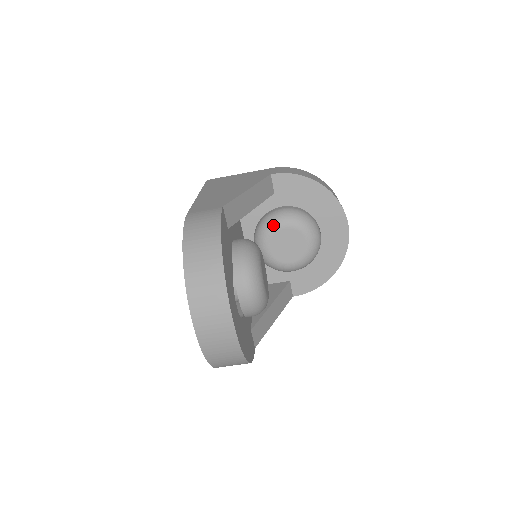
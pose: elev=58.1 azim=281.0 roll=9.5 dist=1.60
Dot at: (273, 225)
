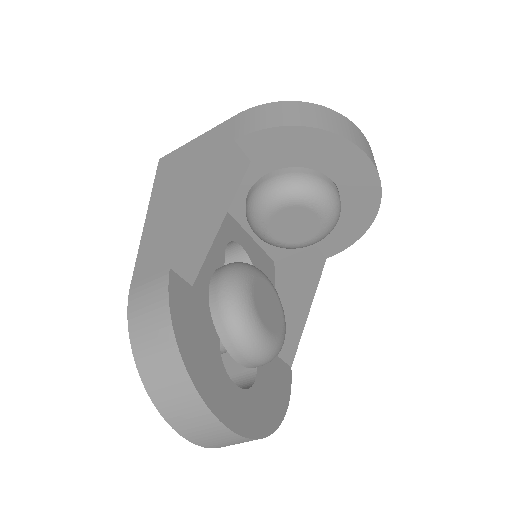
Dot at: (264, 209)
